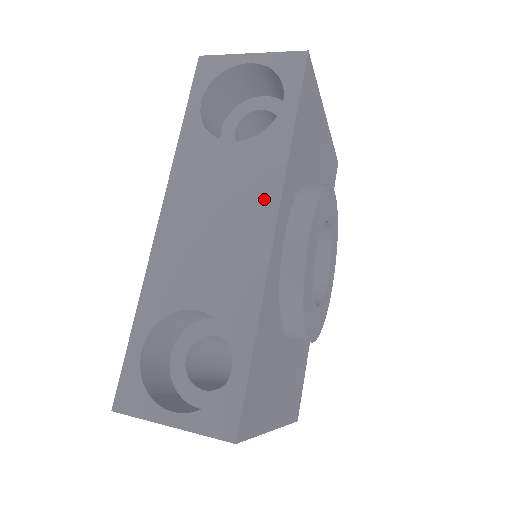
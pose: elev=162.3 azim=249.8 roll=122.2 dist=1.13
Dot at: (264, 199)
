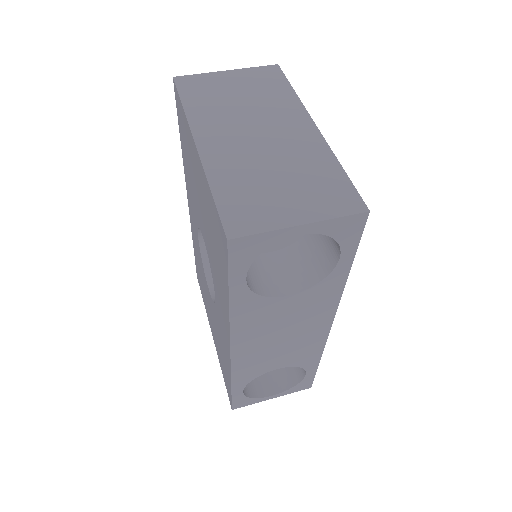
Dot at: (323, 316)
